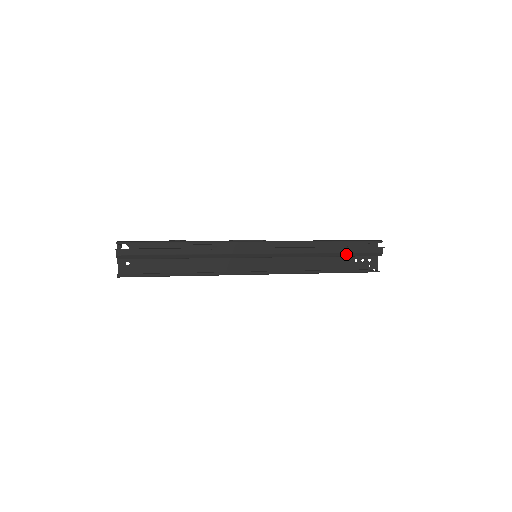
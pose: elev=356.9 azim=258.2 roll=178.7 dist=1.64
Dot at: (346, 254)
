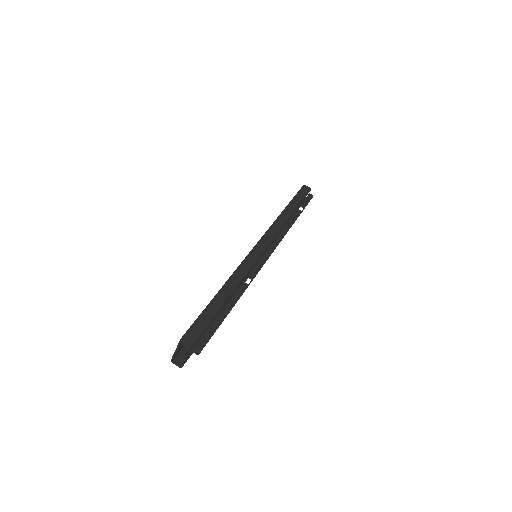
Dot at: occluded
